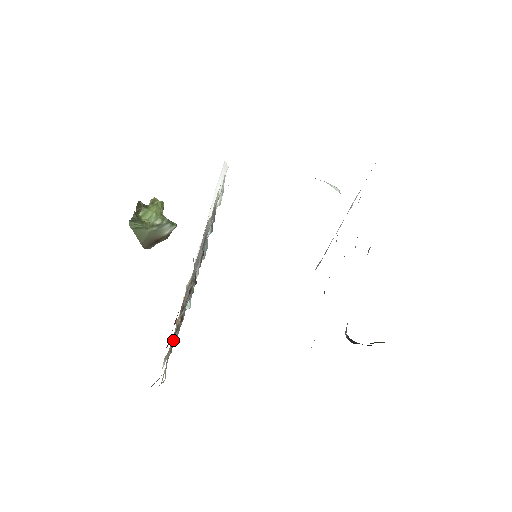
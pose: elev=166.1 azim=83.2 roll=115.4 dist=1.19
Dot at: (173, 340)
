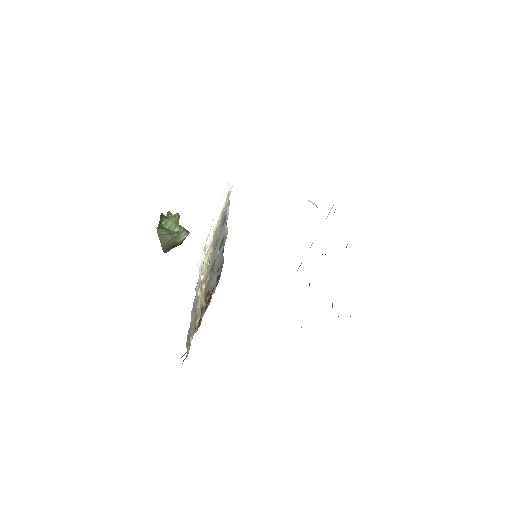
Dot at: occluded
